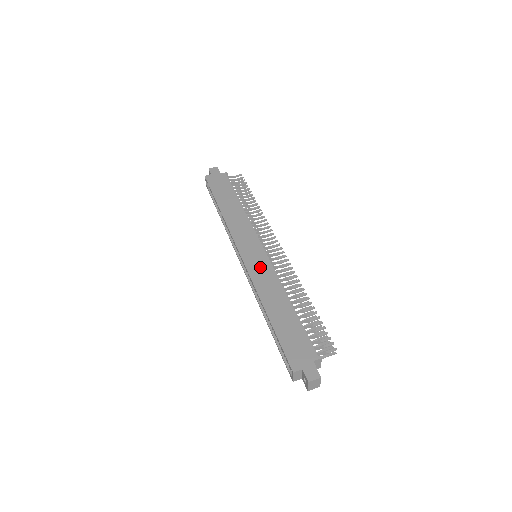
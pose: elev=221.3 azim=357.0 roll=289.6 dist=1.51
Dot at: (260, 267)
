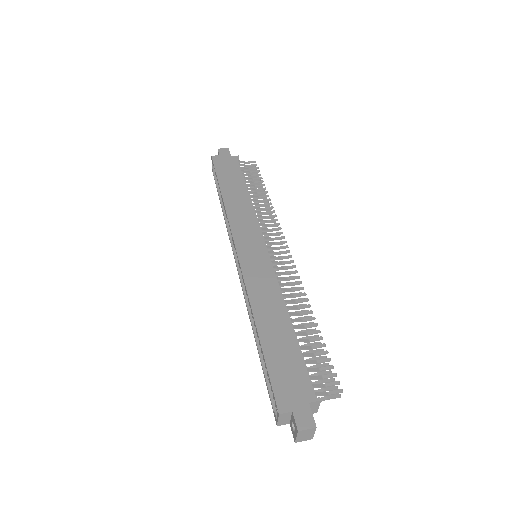
Dot at: (258, 269)
